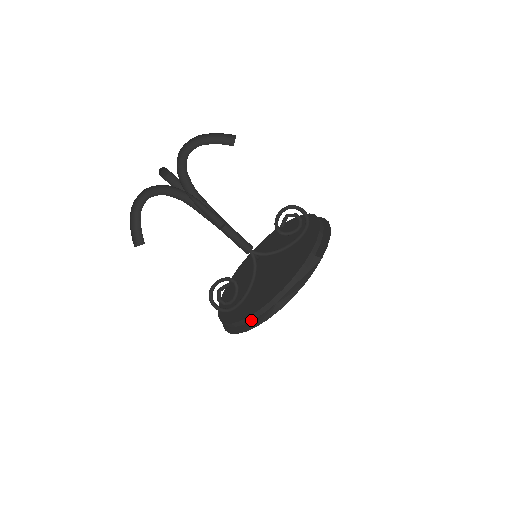
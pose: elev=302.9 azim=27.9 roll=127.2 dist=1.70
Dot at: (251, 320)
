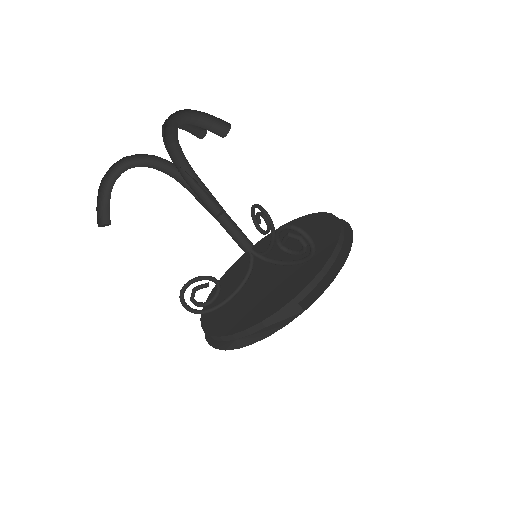
Dot at: occluded
